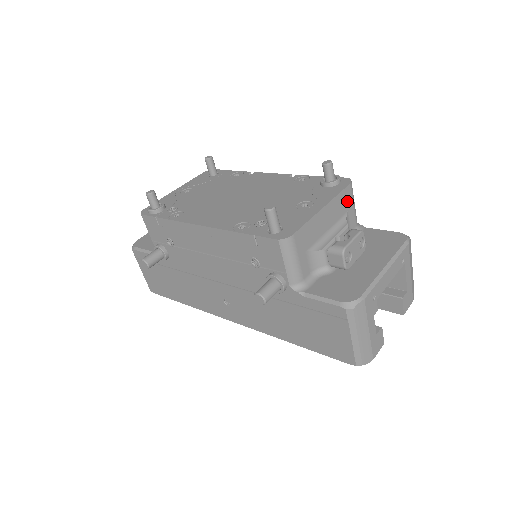
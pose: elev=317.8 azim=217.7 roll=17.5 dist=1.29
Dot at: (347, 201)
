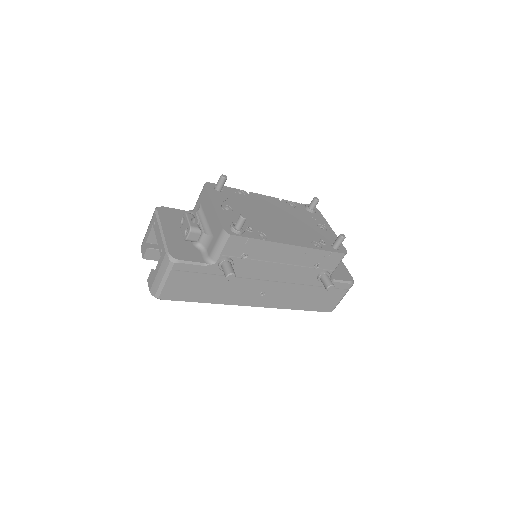
Dot at: occluded
